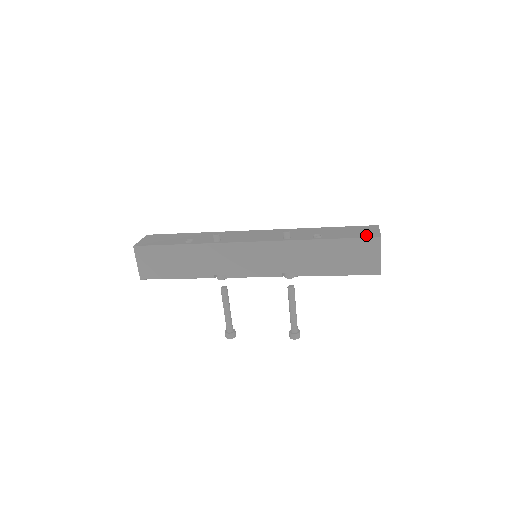
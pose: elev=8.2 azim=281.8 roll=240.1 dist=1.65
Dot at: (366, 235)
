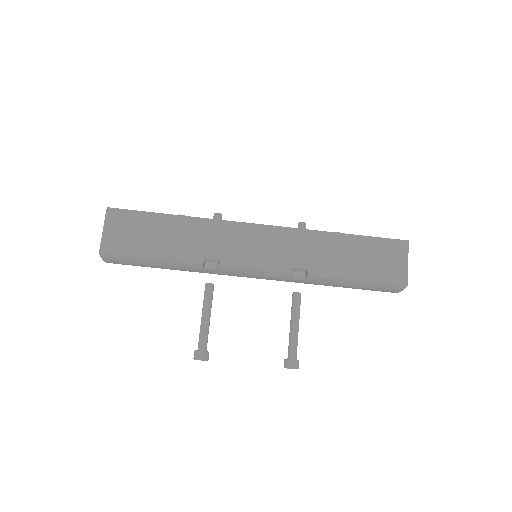
Dot at: occluded
